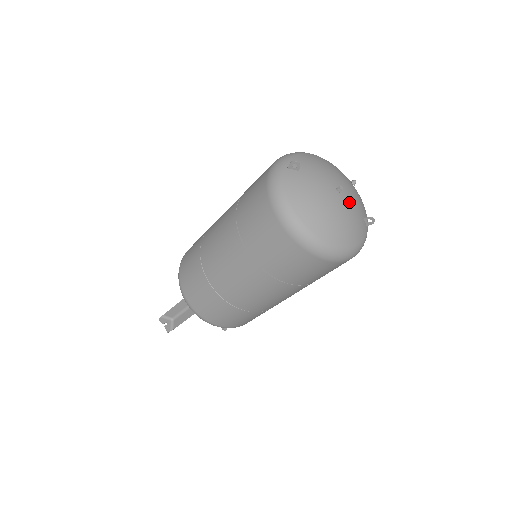
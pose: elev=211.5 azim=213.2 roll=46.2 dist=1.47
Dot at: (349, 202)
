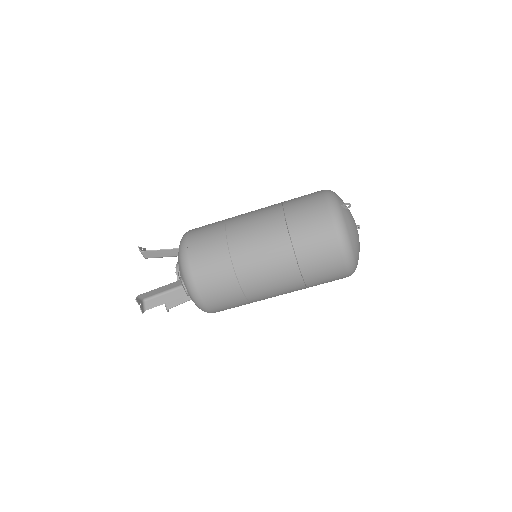
Dot at: occluded
